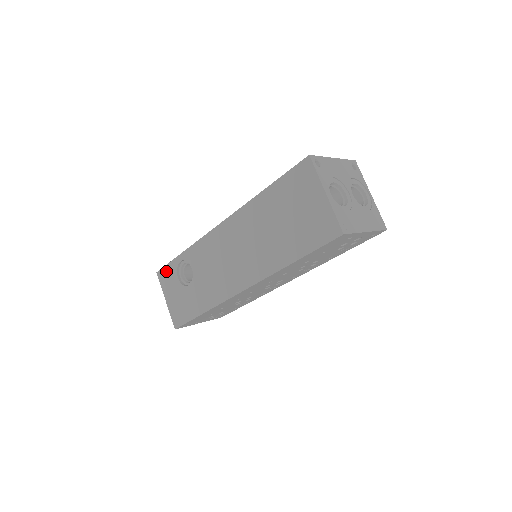
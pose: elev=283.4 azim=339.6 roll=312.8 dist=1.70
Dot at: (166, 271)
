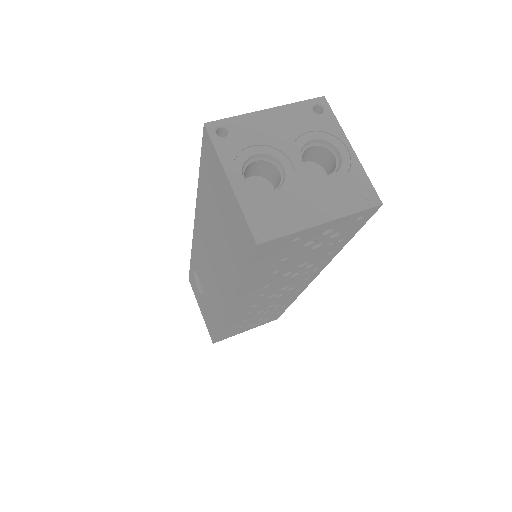
Dot at: (191, 279)
